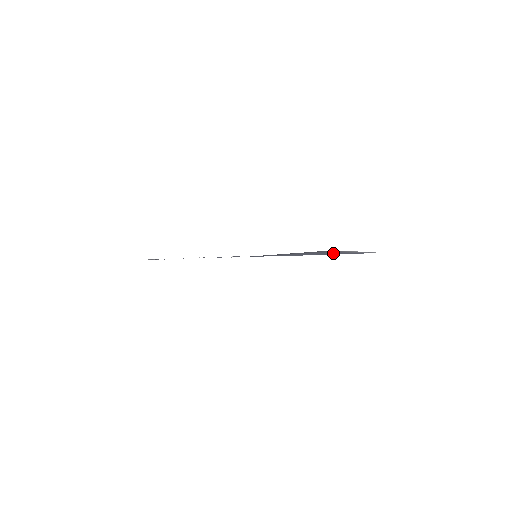
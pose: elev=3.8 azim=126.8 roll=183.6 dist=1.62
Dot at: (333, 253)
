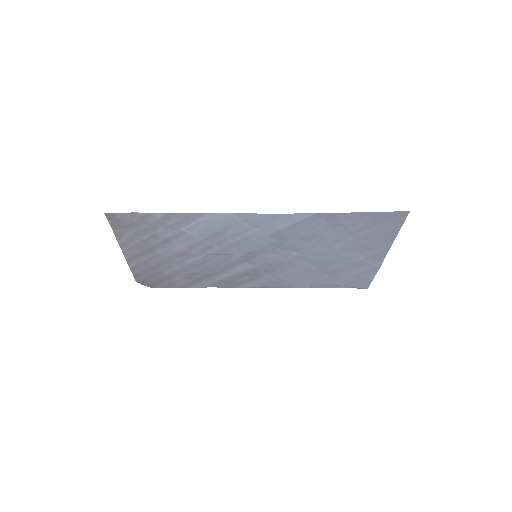
Dot at: (370, 241)
